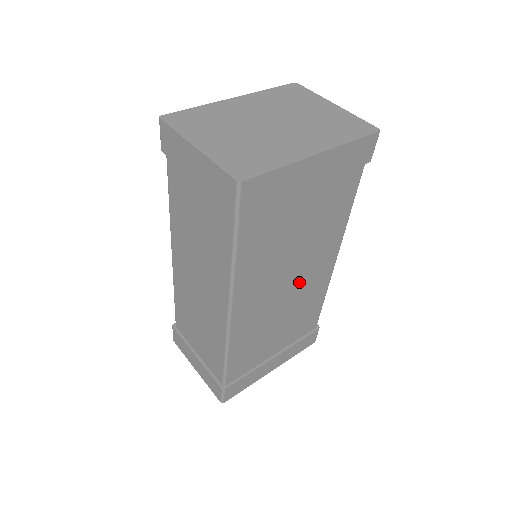
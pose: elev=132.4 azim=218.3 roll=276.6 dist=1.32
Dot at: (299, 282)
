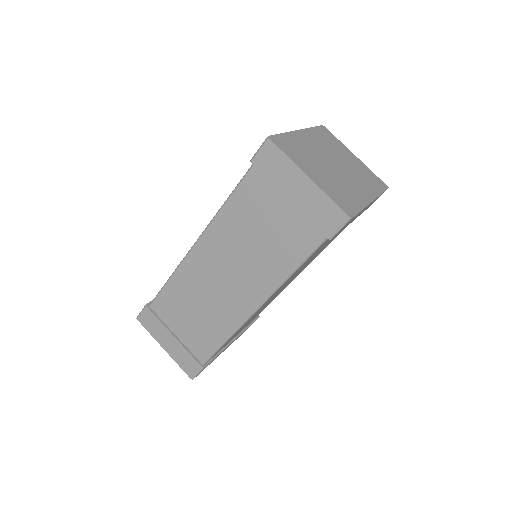
Dot at: (288, 283)
